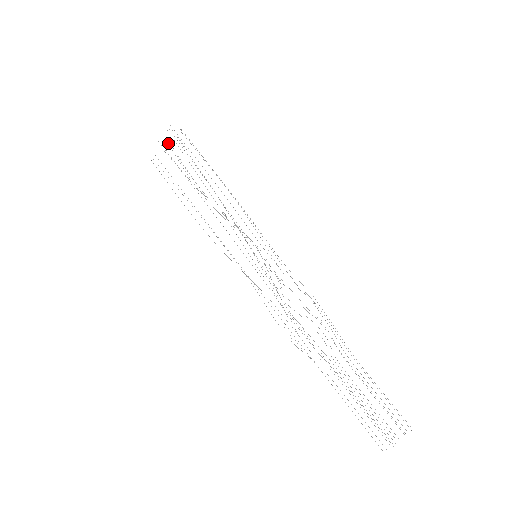
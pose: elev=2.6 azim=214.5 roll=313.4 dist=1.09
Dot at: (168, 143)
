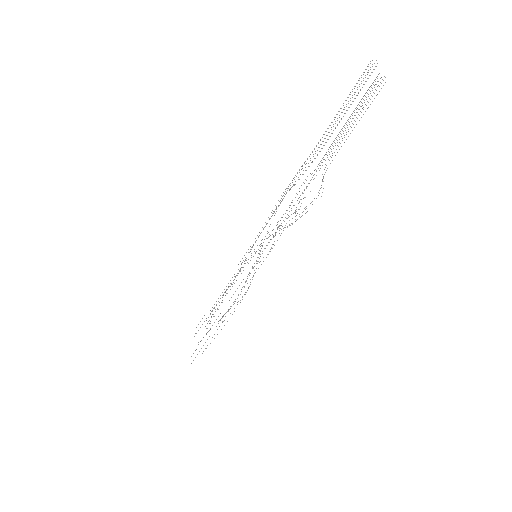
Dot at: occluded
